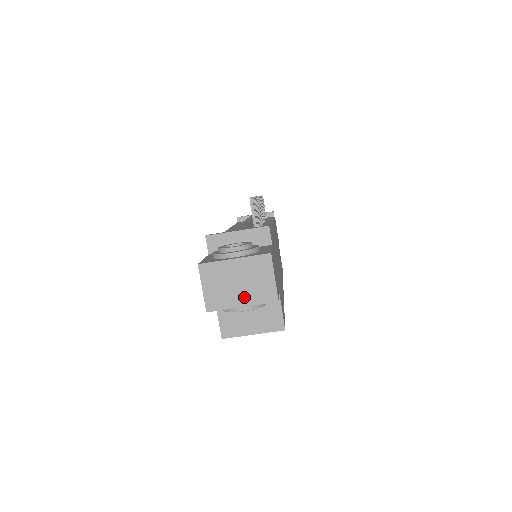
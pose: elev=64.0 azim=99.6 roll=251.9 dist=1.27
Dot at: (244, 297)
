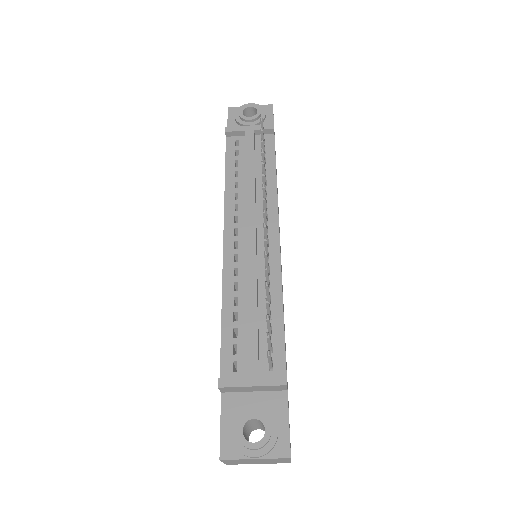
Dot at: (261, 463)
